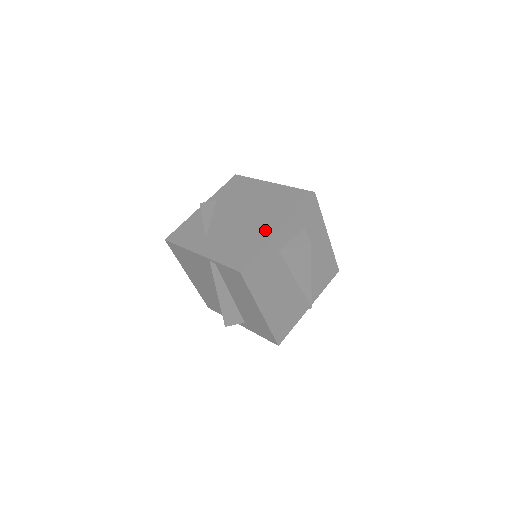
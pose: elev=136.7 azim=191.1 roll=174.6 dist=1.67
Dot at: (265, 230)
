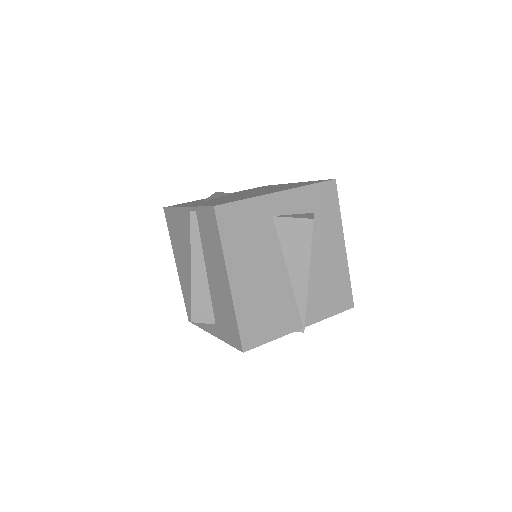
Dot at: (264, 193)
